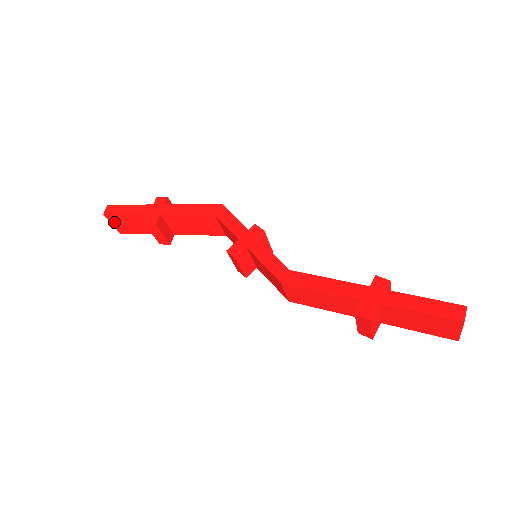
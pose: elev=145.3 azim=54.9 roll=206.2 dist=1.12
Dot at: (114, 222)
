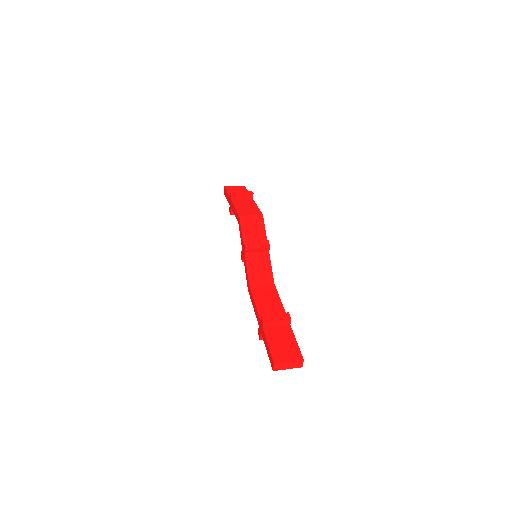
Dot at: occluded
